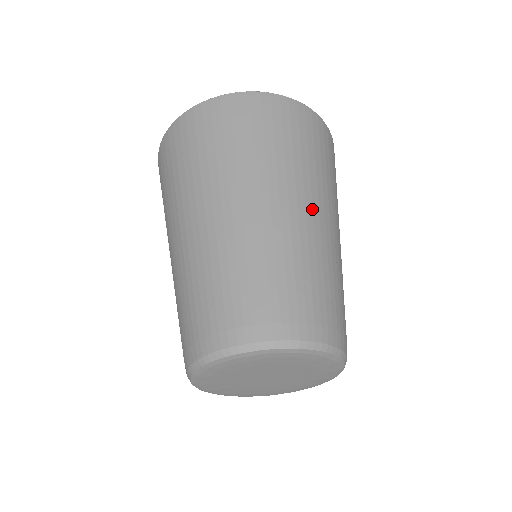
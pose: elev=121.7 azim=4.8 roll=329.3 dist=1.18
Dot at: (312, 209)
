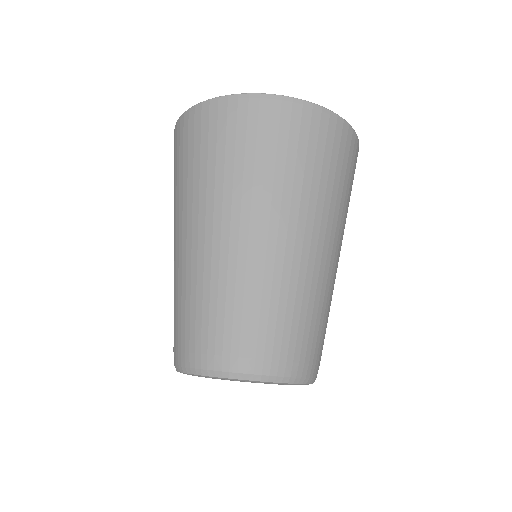
Dot at: (229, 230)
